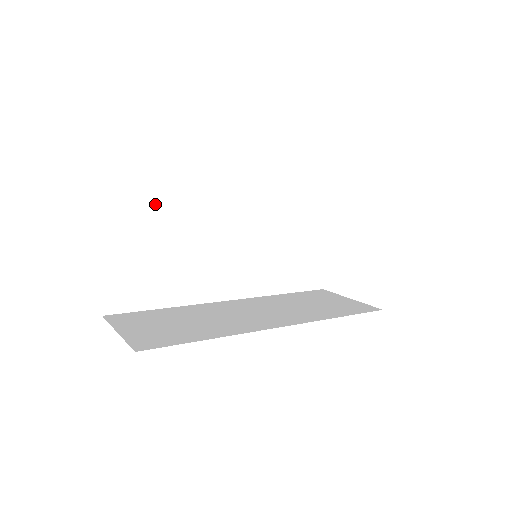
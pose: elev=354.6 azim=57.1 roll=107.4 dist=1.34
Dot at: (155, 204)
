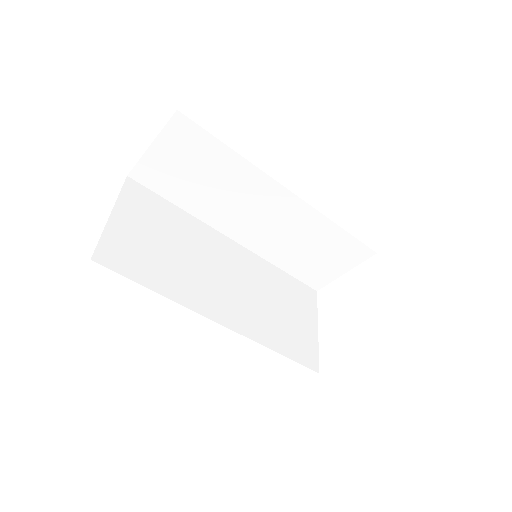
Dot at: (167, 209)
